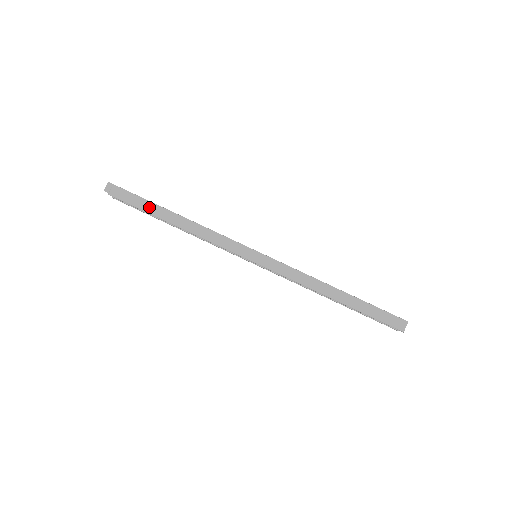
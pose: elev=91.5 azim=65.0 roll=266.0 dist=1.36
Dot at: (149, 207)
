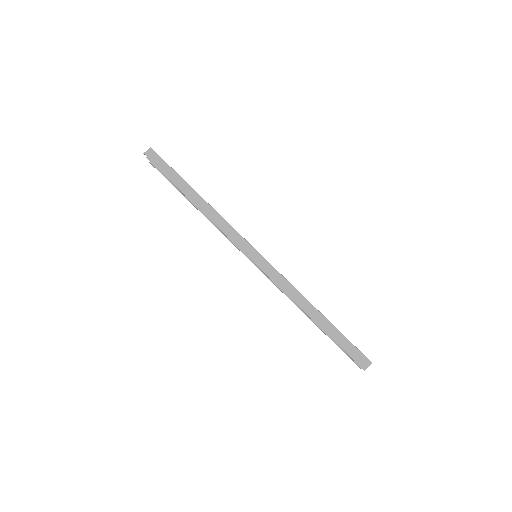
Dot at: (177, 181)
